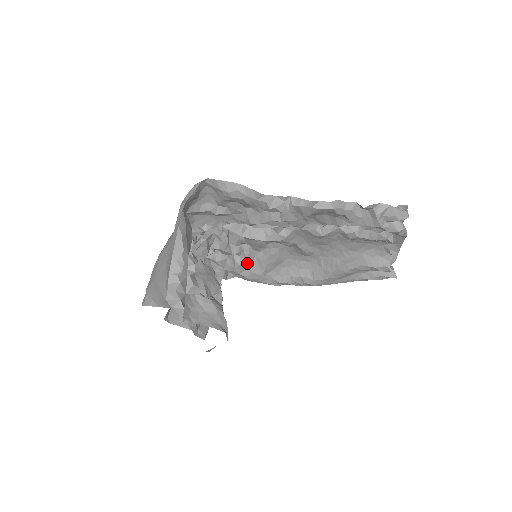
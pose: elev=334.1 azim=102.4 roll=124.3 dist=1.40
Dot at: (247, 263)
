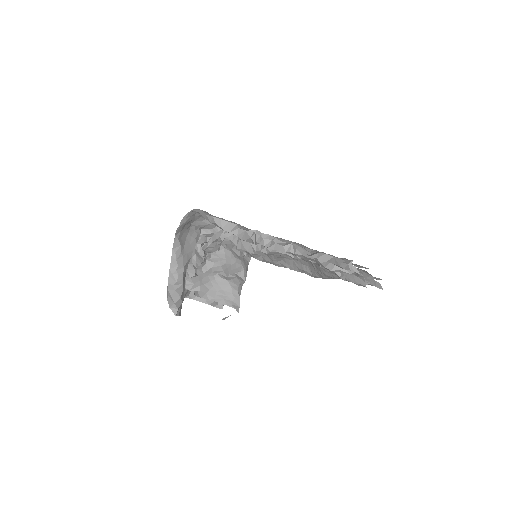
Dot at: occluded
